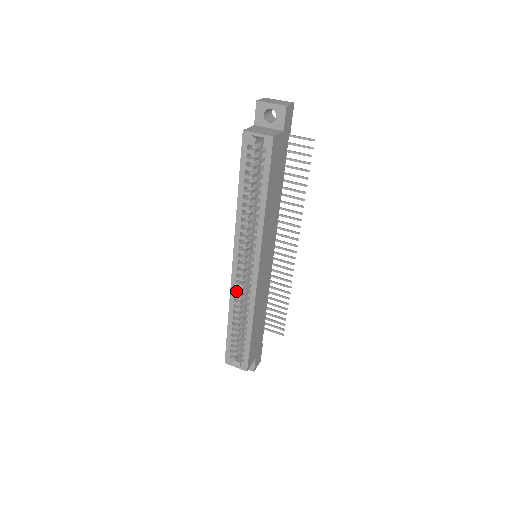
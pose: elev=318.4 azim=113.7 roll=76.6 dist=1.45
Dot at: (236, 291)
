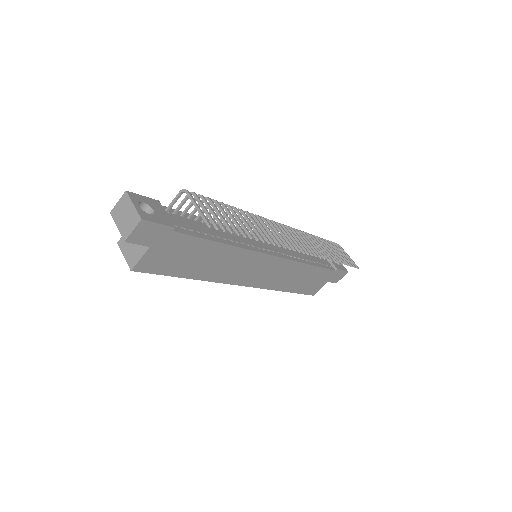
Dot at: occluded
